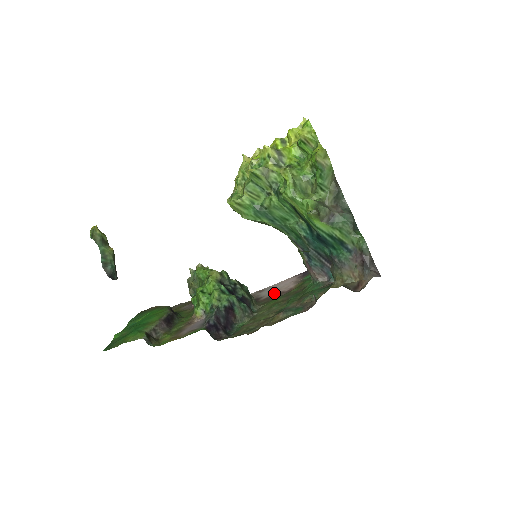
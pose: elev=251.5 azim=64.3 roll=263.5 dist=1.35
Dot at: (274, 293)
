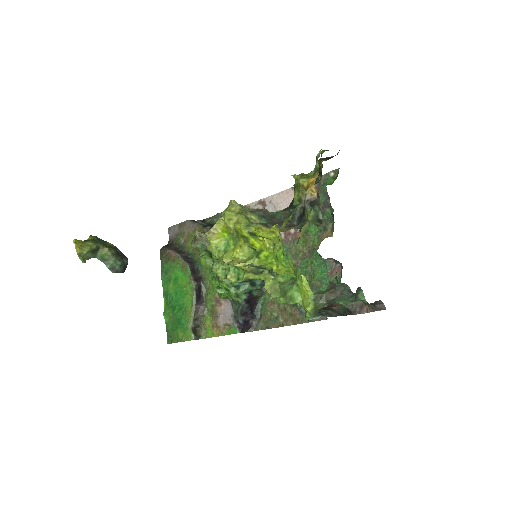
Dot at: occluded
